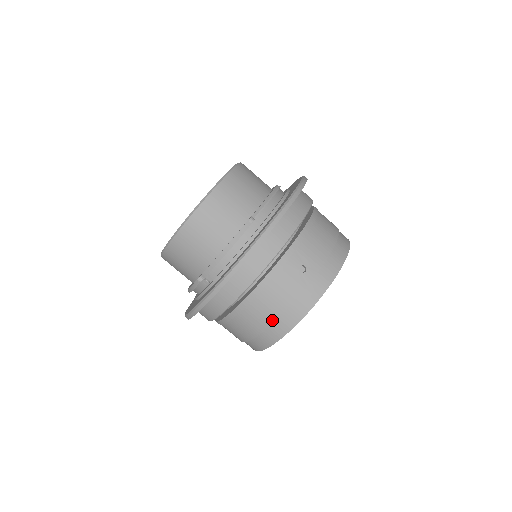
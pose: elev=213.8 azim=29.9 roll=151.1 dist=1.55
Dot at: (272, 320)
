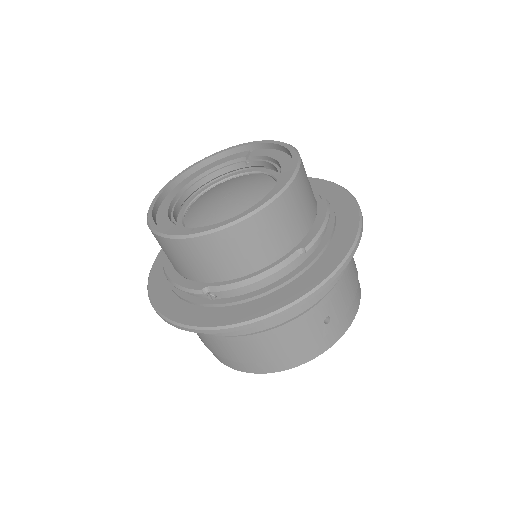
Dot at: (270, 359)
